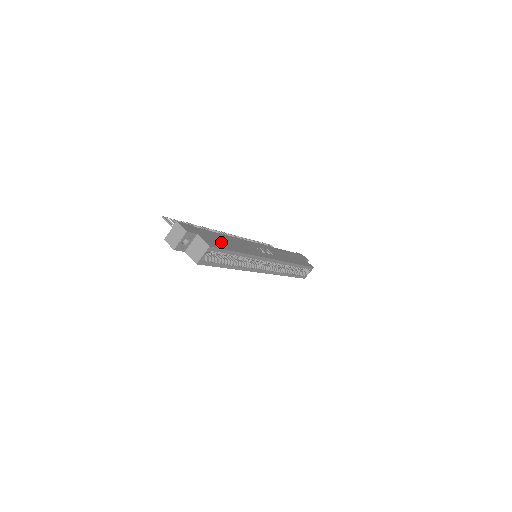
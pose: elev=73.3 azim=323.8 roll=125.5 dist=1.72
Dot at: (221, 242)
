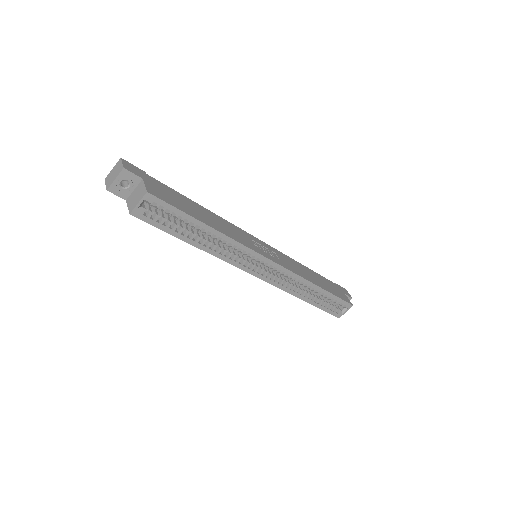
Dot at: (182, 204)
